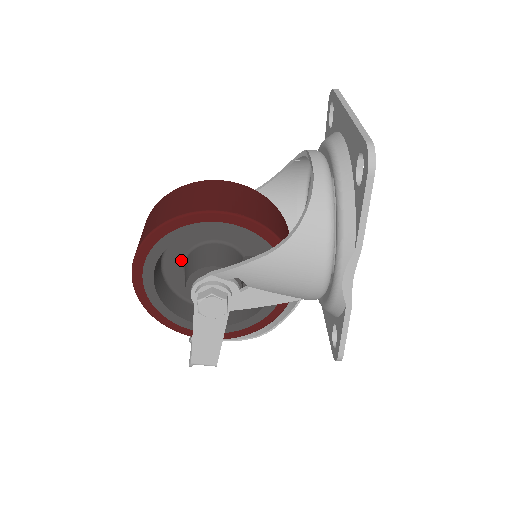
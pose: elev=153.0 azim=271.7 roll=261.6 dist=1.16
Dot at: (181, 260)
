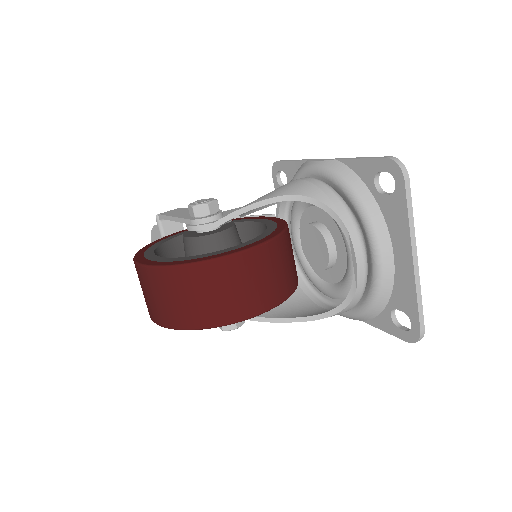
Dot at: occluded
